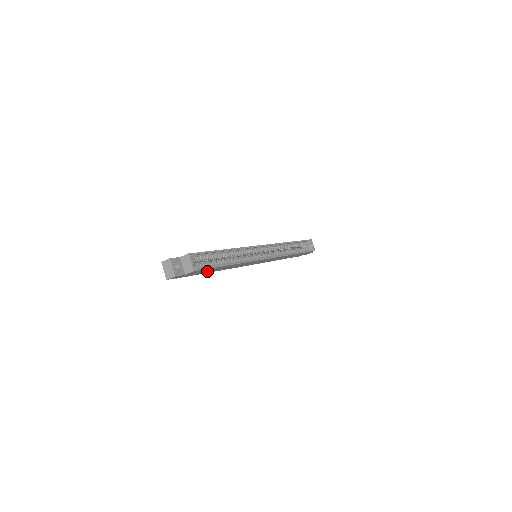
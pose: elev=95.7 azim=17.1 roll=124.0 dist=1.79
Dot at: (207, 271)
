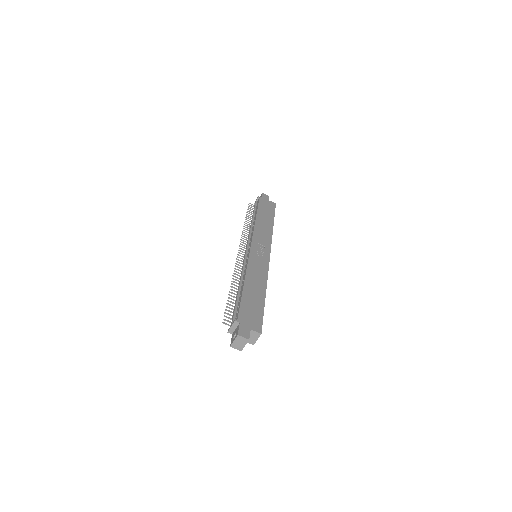
Dot at: occluded
